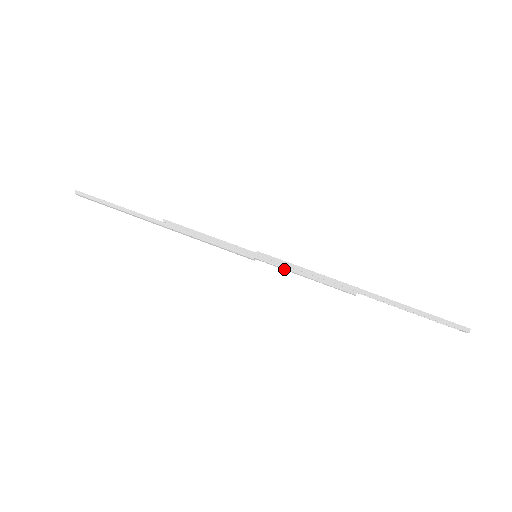
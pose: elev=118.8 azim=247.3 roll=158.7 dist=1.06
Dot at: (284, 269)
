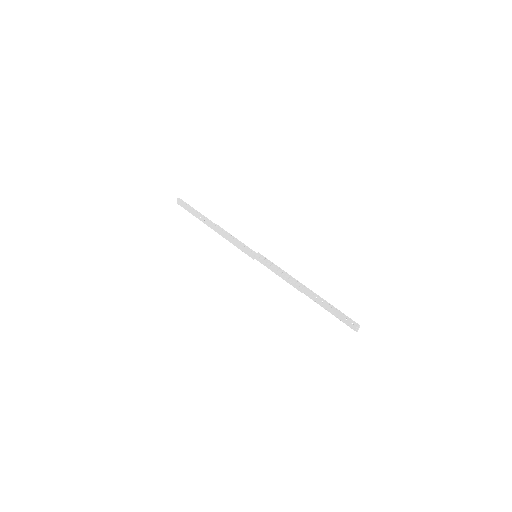
Dot at: (268, 266)
